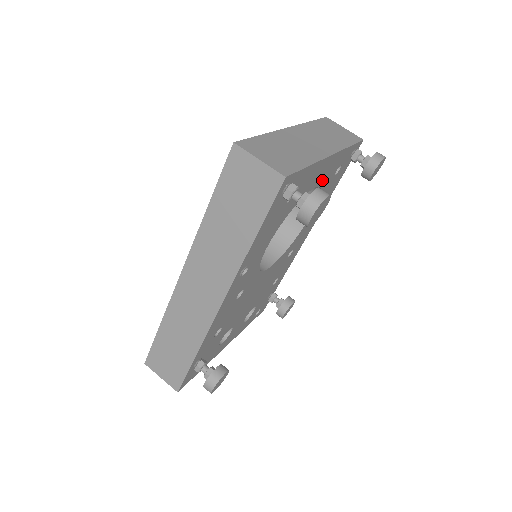
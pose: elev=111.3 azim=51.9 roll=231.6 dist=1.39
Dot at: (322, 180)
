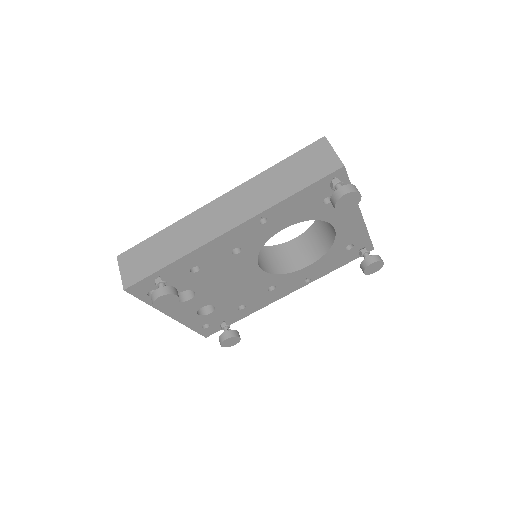
Dot at: (341, 233)
